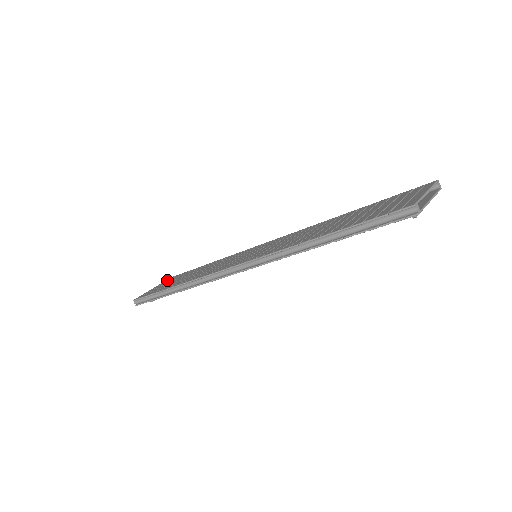
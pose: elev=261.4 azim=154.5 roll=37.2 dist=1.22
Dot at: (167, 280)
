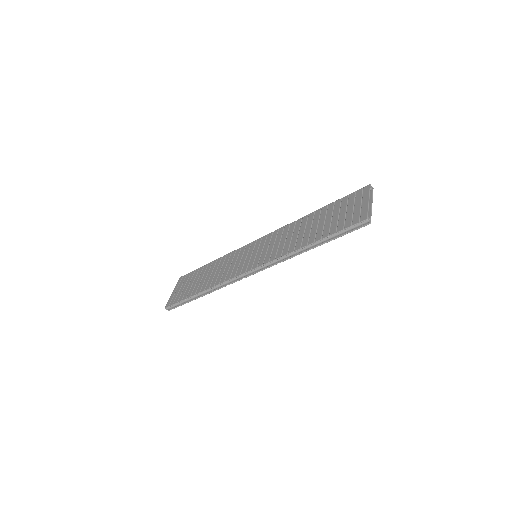
Dot at: (179, 282)
